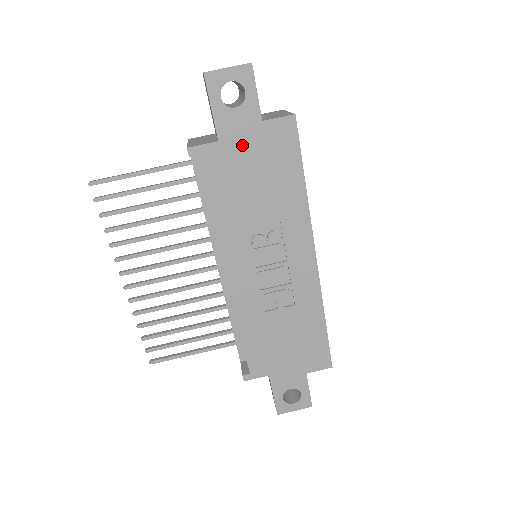
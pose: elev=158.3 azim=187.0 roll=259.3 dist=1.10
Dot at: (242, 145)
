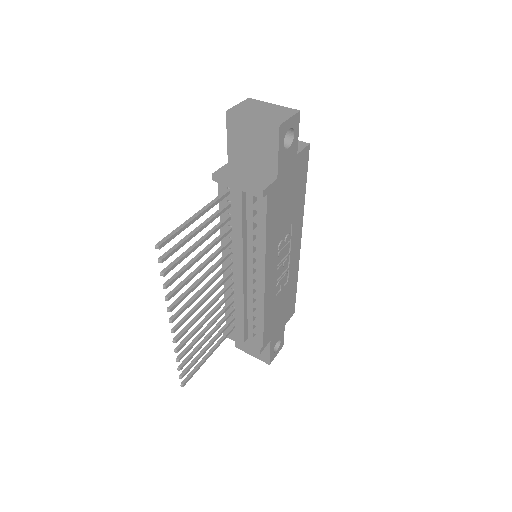
Dot at: (286, 177)
